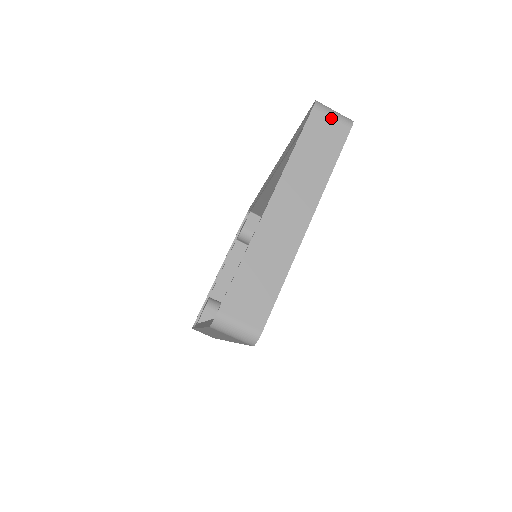
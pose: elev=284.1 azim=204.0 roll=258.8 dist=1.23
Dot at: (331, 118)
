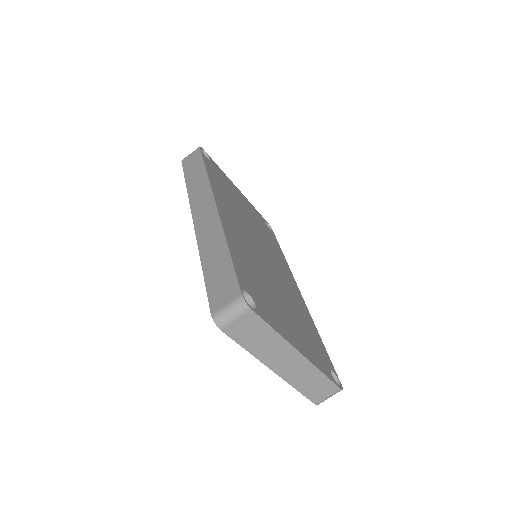
Dot at: (236, 321)
